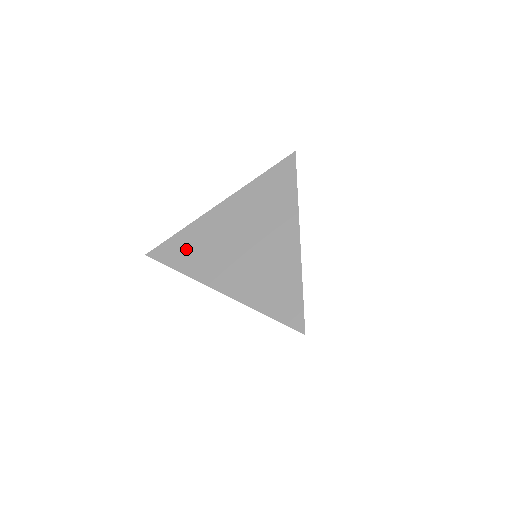
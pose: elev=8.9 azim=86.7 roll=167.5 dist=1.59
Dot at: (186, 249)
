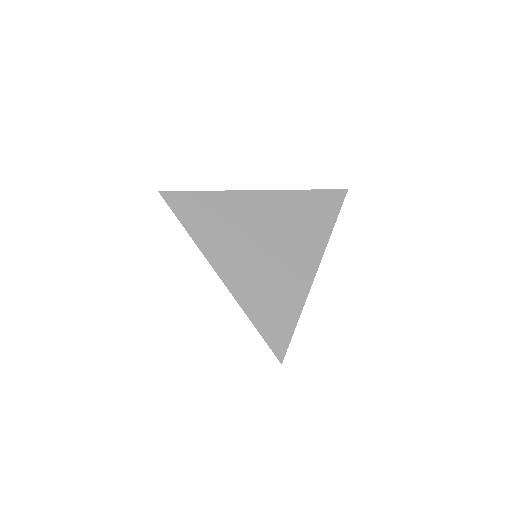
Dot at: (205, 214)
